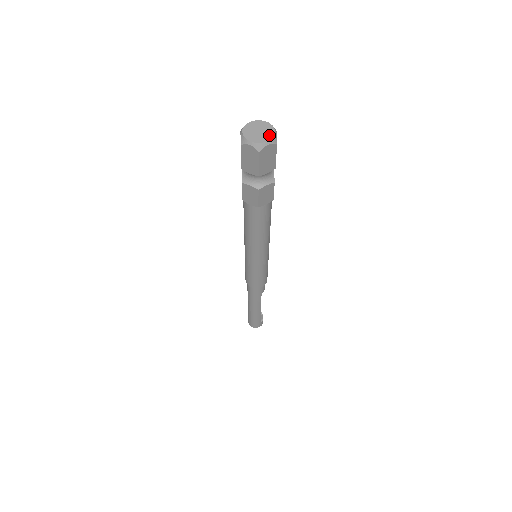
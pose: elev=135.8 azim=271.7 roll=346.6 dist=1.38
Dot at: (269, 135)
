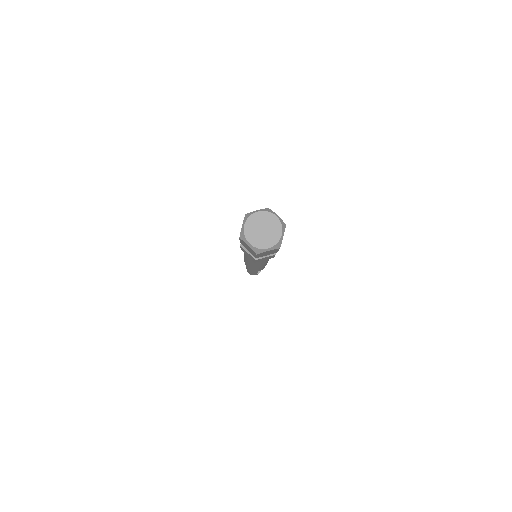
Dot at: (273, 239)
